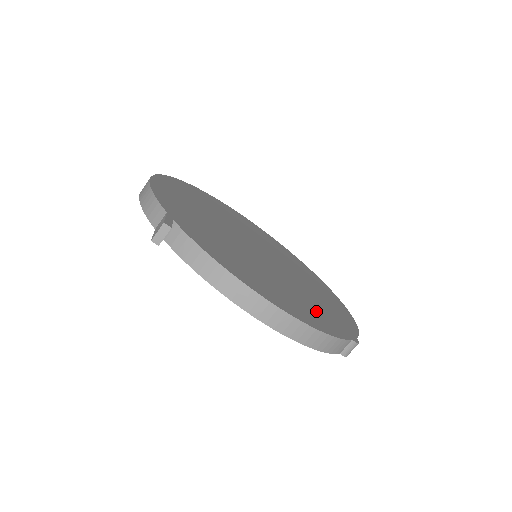
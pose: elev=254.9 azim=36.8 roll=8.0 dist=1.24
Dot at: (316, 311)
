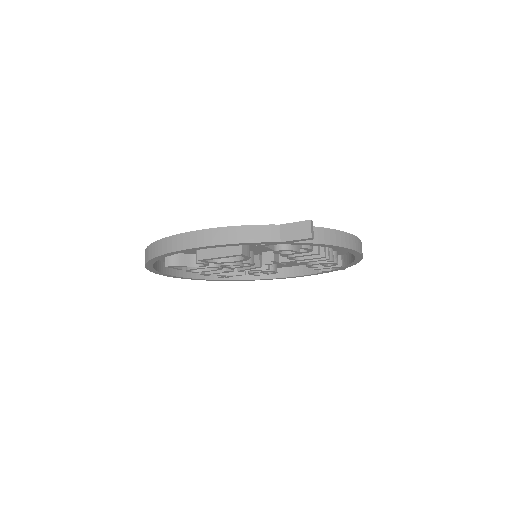
Dot at: occluded
